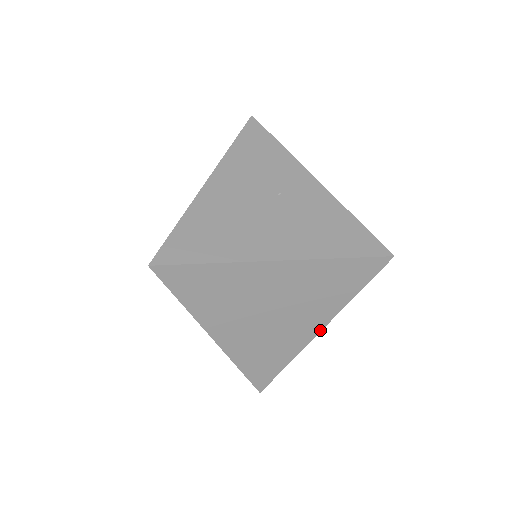
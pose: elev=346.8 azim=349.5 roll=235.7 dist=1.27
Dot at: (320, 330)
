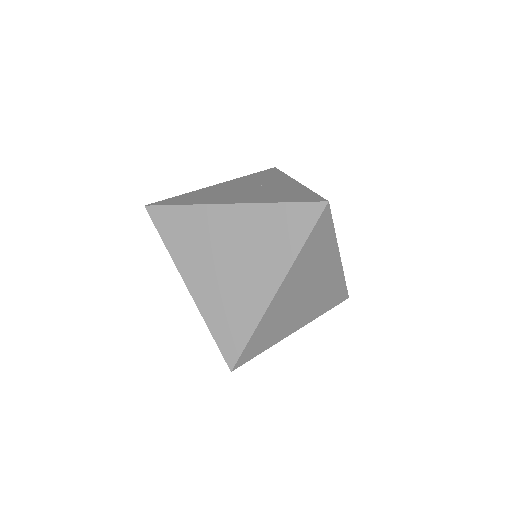
Dot at: (277, 288)
